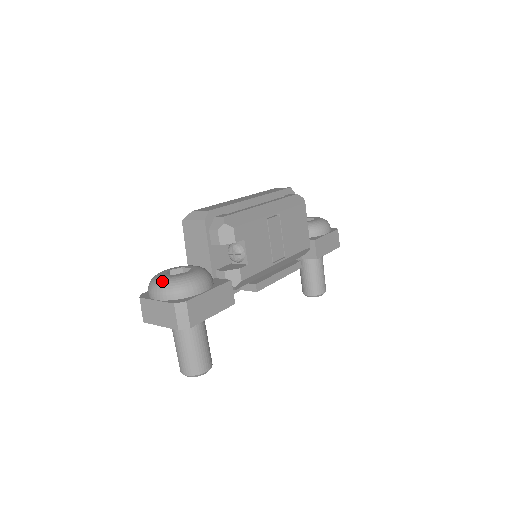
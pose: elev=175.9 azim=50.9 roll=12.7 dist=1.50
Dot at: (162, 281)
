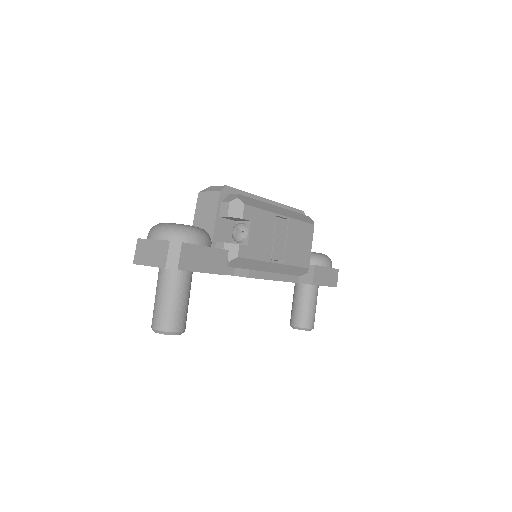
Dot at: (165, 224)
